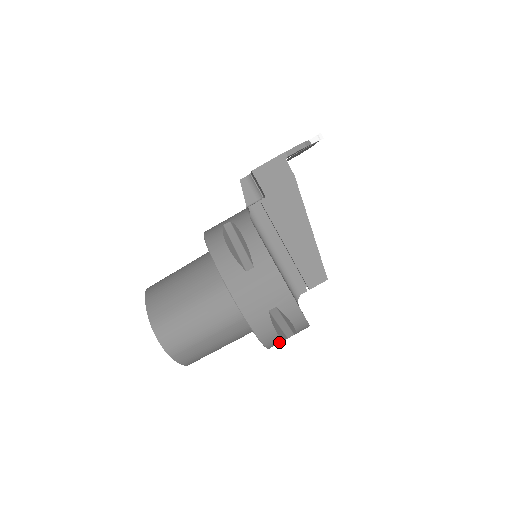
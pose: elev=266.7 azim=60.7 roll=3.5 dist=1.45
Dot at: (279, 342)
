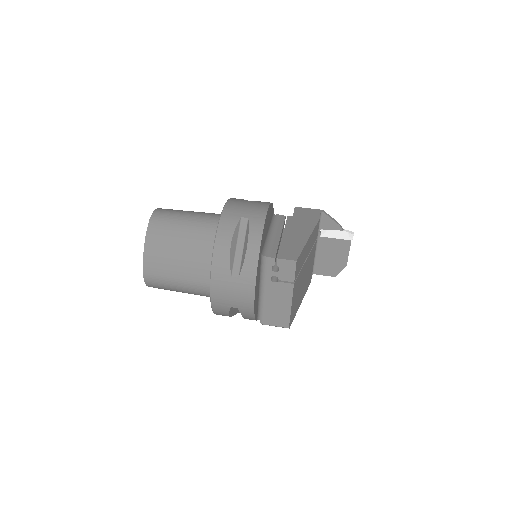
Dot at: (224, 267)
